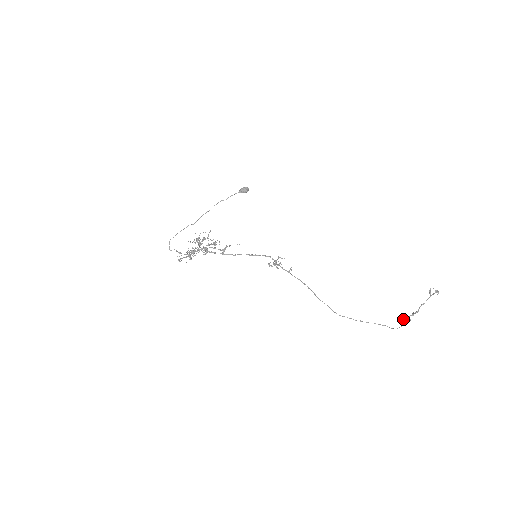
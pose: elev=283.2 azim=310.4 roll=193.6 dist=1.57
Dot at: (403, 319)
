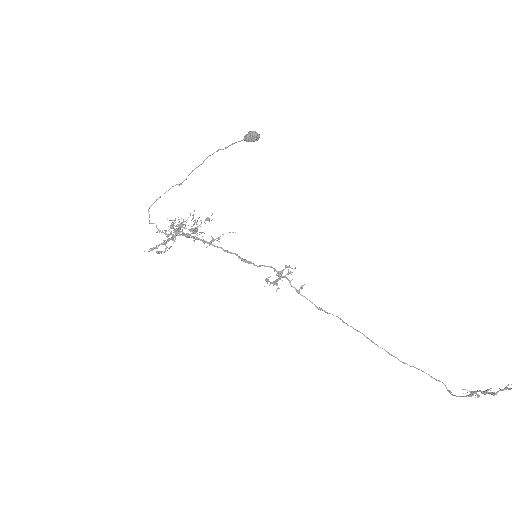
Dot at: (467, 390)
